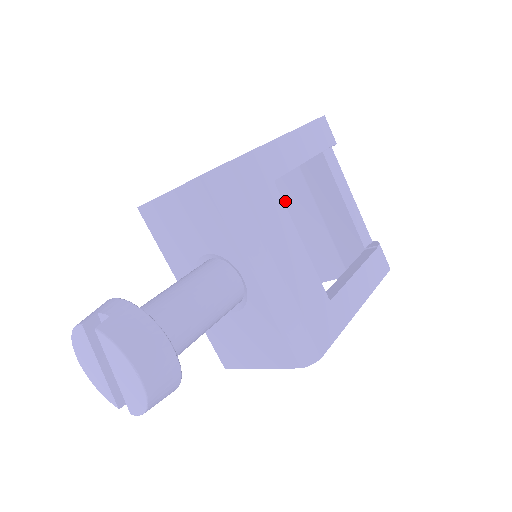
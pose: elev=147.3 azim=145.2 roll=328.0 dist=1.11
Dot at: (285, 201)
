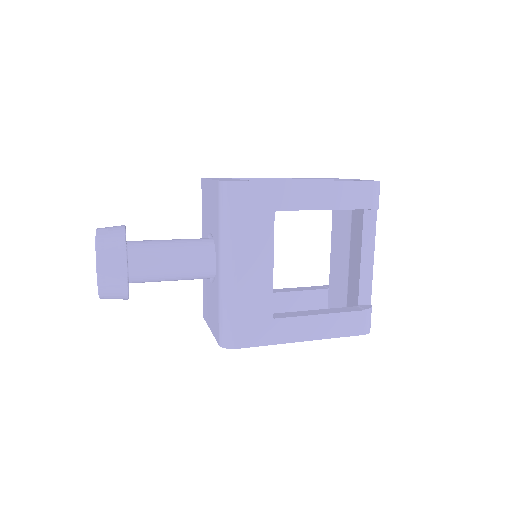
Dot at: (334, 231)
